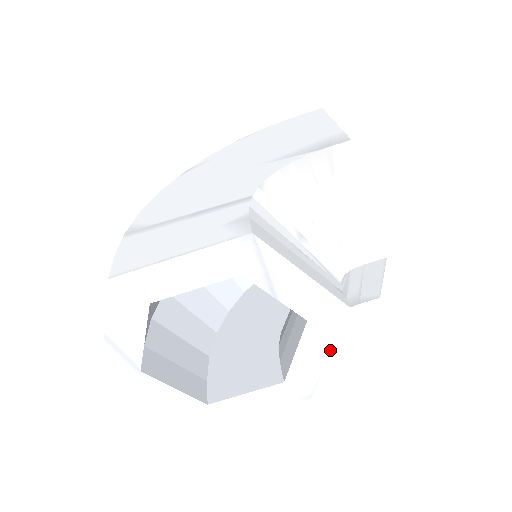
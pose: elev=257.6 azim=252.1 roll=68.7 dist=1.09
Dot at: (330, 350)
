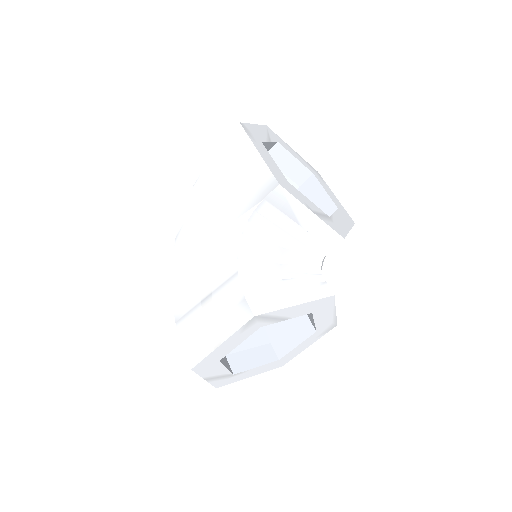
Dot at: (335, 310)
